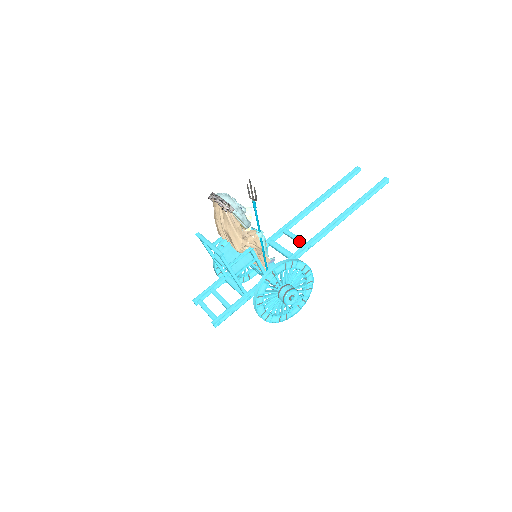
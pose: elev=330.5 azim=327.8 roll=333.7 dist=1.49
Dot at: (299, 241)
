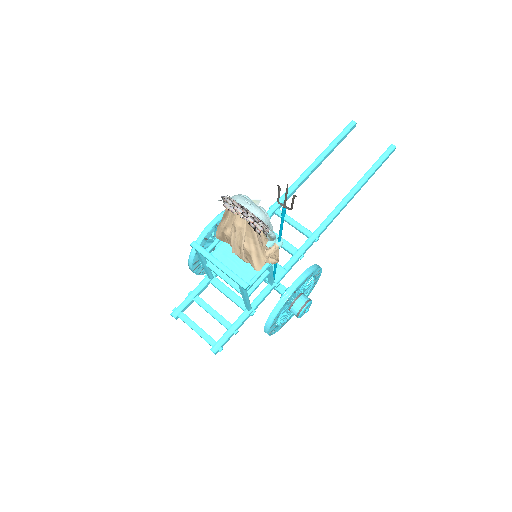
Dot at: (301, 230)
